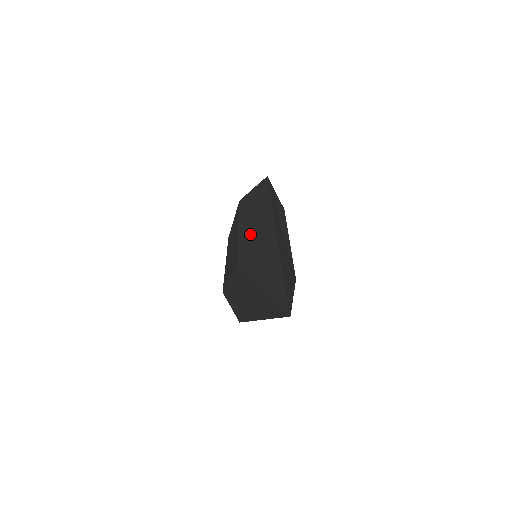
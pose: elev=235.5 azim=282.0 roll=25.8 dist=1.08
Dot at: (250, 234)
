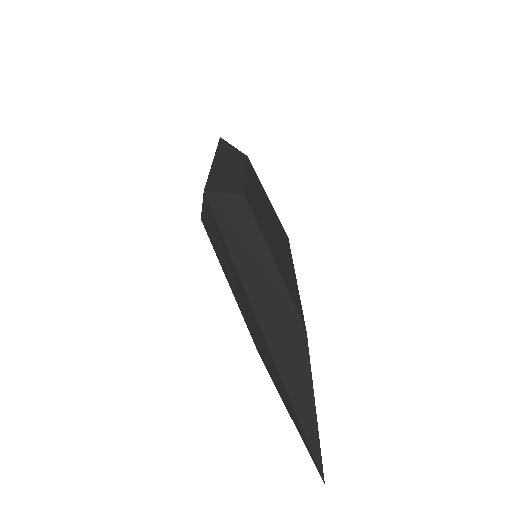
Dot at: (244, 308)
